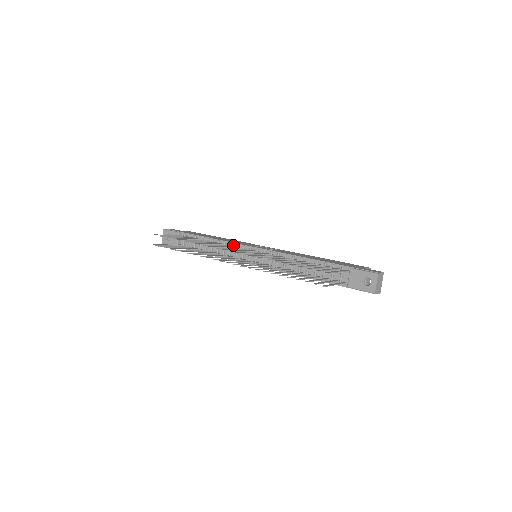
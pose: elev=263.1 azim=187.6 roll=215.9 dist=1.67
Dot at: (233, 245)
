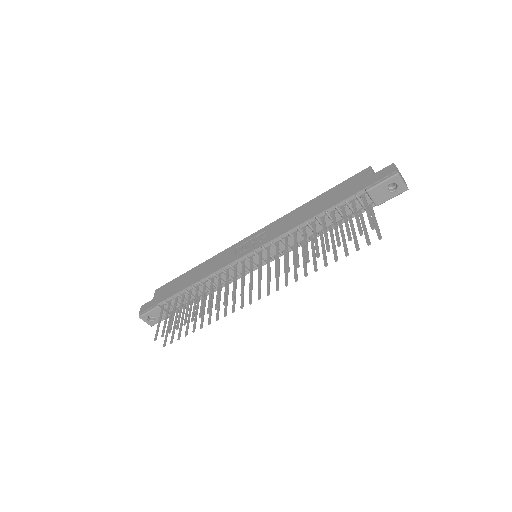
Dot at: (225, 269)
